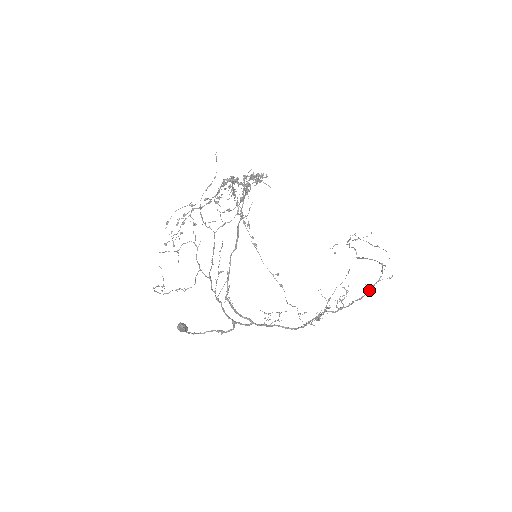
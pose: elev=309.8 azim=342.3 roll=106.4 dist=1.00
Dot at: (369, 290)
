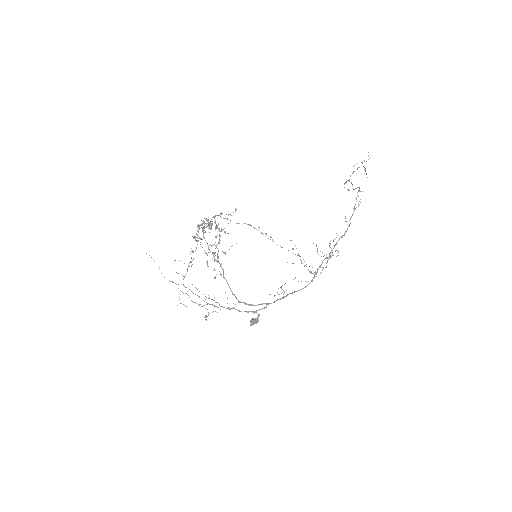
Dot at: occluded
